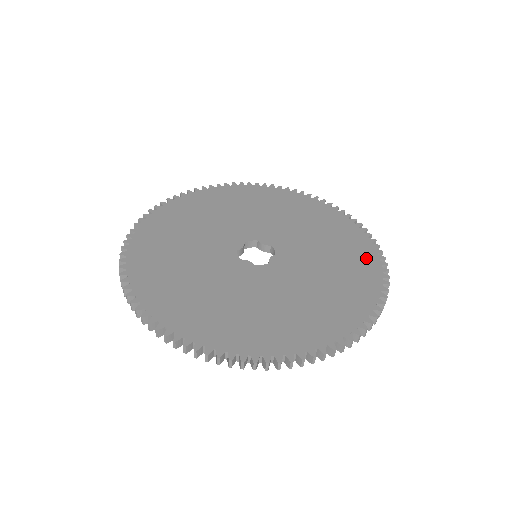
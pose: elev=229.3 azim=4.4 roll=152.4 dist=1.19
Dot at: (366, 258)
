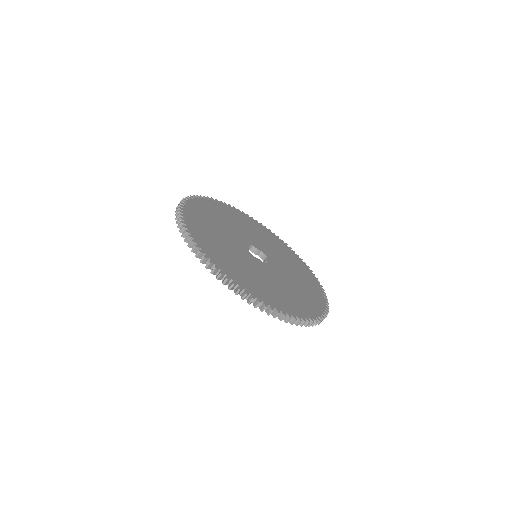
Dot at: (305, 269)
